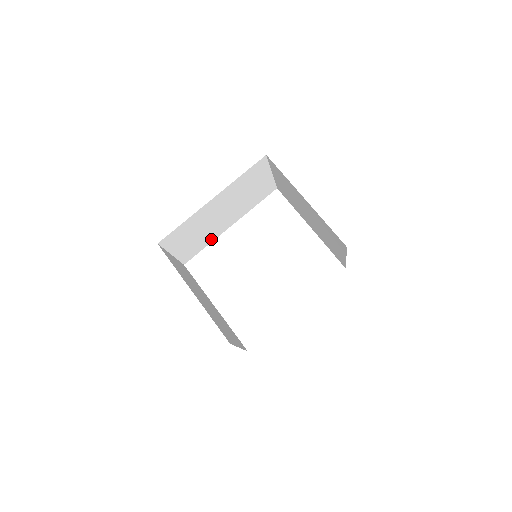
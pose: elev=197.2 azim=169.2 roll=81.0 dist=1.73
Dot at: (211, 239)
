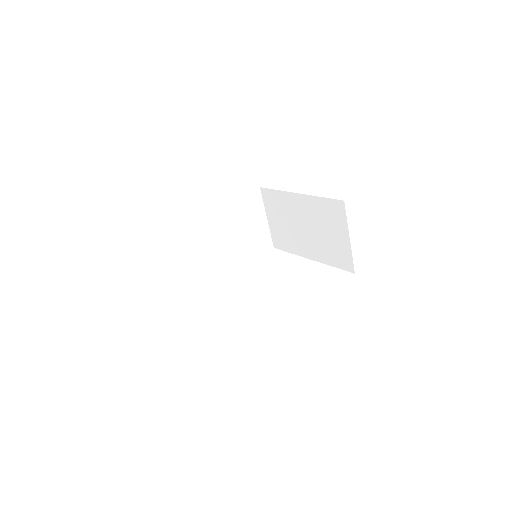
Dot at: (208, 281)
